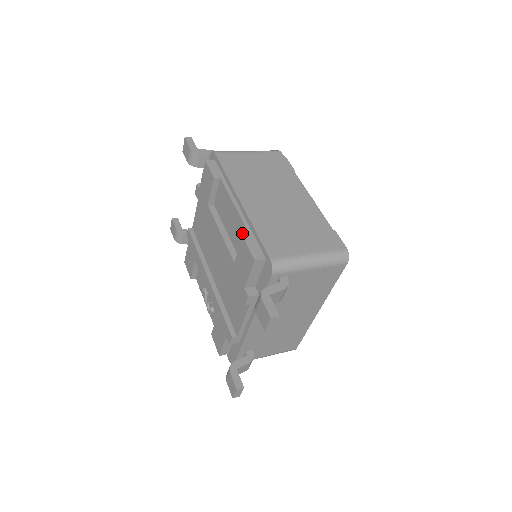
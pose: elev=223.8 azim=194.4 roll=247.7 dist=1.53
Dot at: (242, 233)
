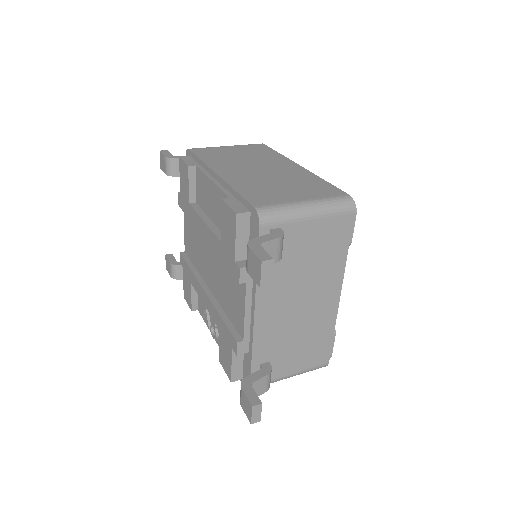
Dot at: occluded
